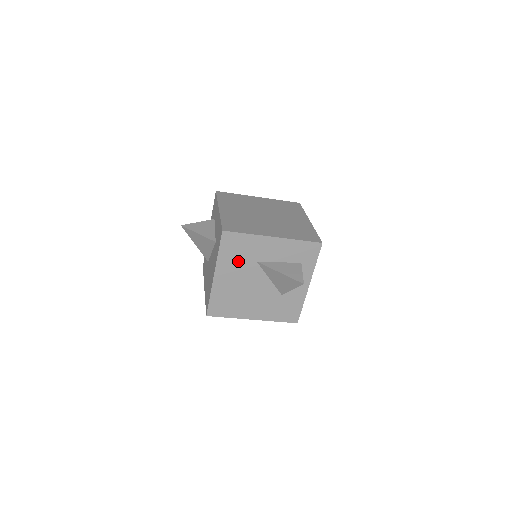
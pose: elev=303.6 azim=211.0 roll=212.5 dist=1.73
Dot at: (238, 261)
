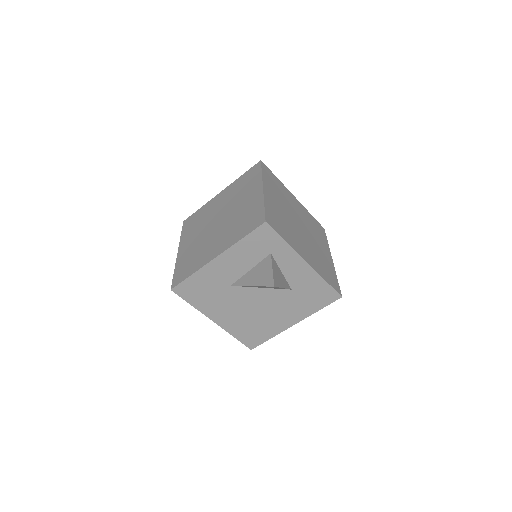
Dot at: (216, 298)
